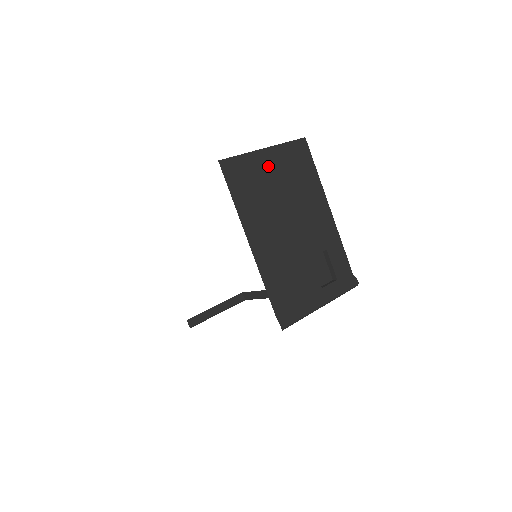
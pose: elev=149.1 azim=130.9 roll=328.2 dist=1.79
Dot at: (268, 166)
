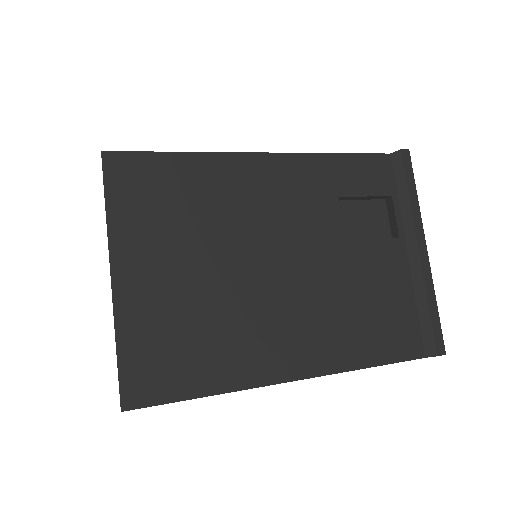
Dot at: (153, 281)
